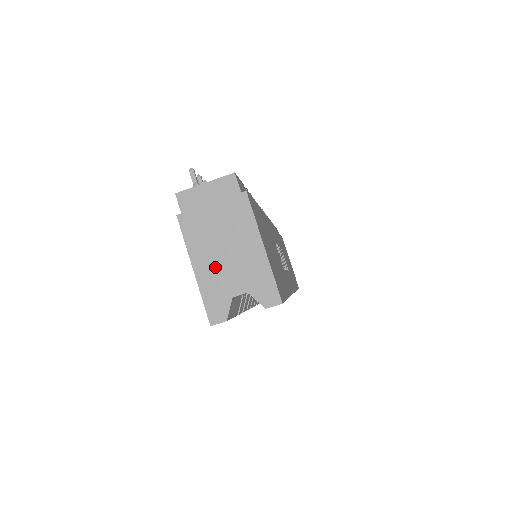
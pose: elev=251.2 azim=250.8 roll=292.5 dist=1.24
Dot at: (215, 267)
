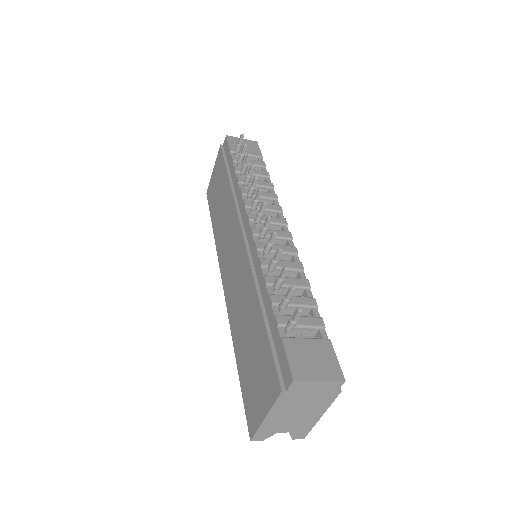
Dot at: (281, 419)
